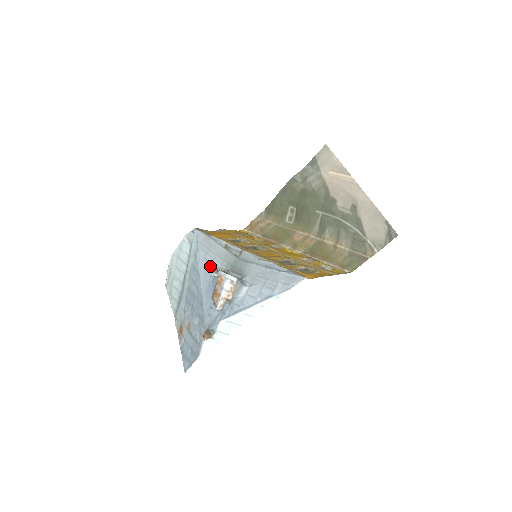
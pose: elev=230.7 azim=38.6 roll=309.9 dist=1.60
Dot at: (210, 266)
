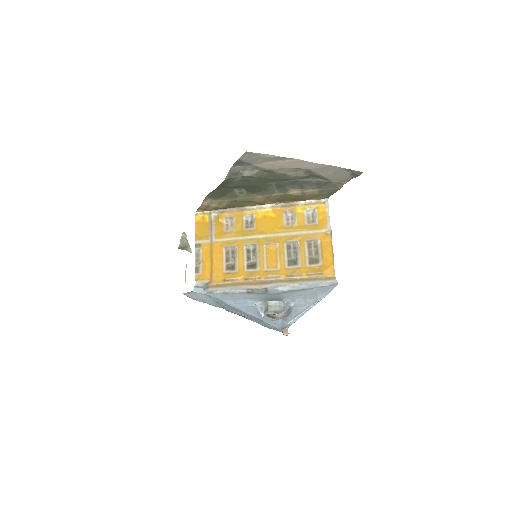
Dot at: (247, 306)
